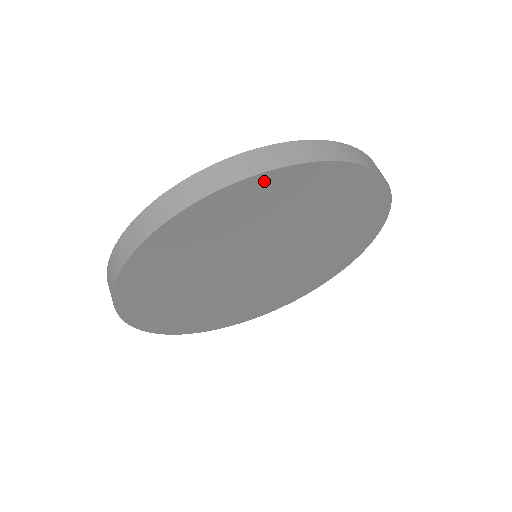
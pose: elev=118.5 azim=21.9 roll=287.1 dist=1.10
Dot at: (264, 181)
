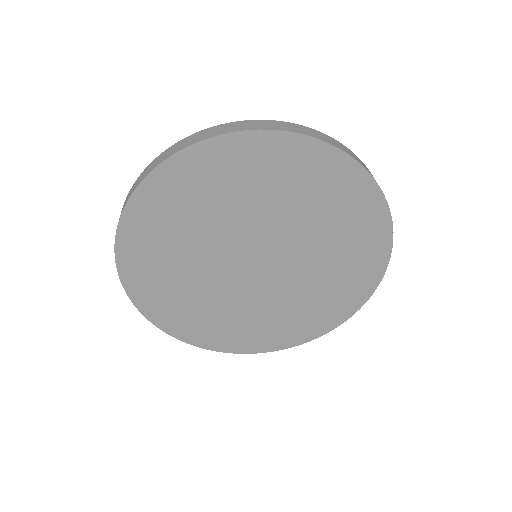
Dot at: (175, 167)
